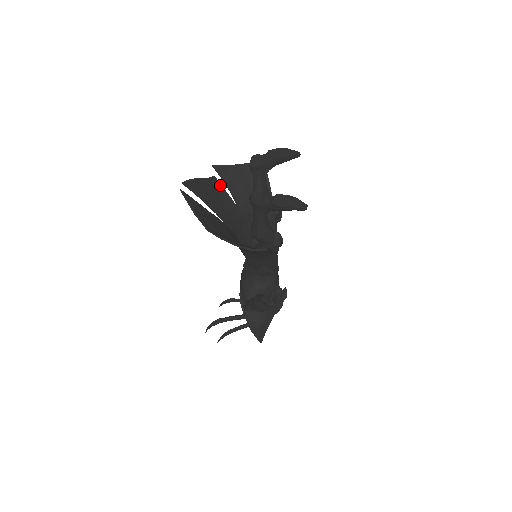
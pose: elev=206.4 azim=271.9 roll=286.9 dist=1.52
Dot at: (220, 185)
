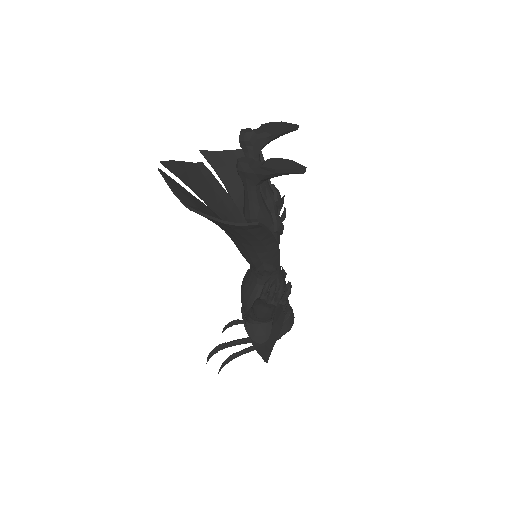
Dot at: (209, 172)
